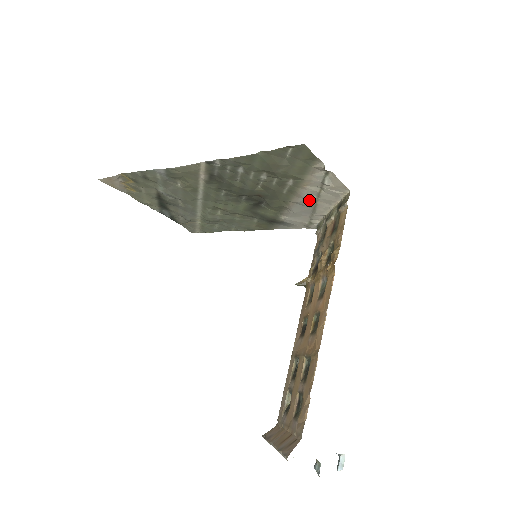
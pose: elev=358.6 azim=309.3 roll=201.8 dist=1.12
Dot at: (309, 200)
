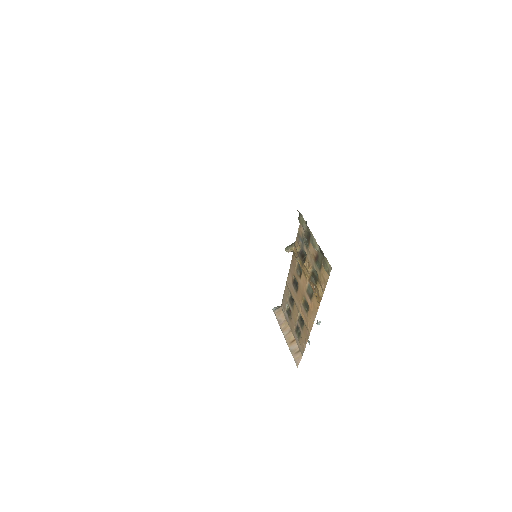
Dot at: occluded
